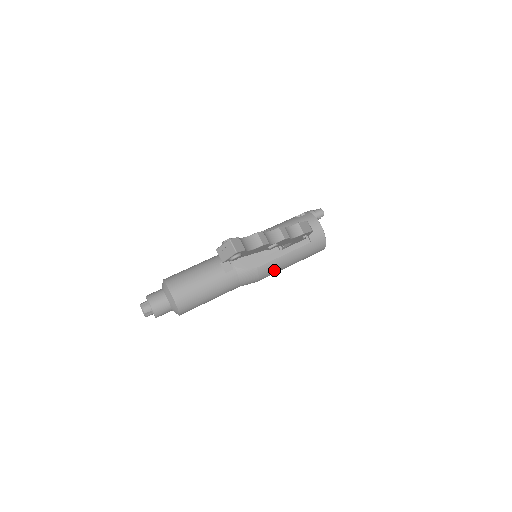
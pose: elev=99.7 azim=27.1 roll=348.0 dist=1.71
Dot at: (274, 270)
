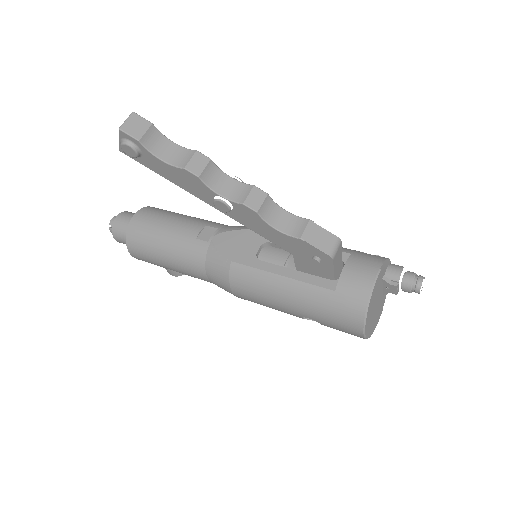
Dot at: (257, 290)
